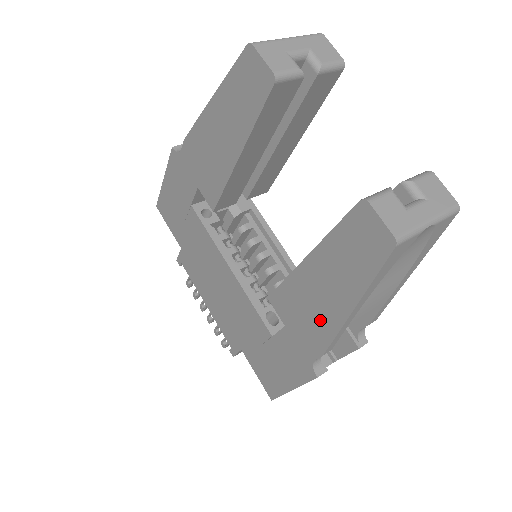
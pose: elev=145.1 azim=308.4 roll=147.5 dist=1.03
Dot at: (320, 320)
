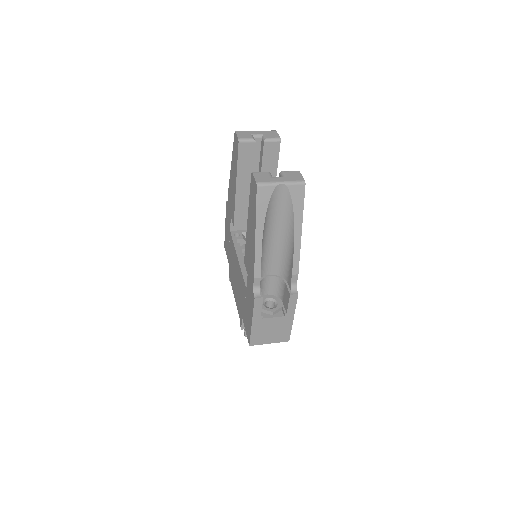
Dot at: (252, 254)
